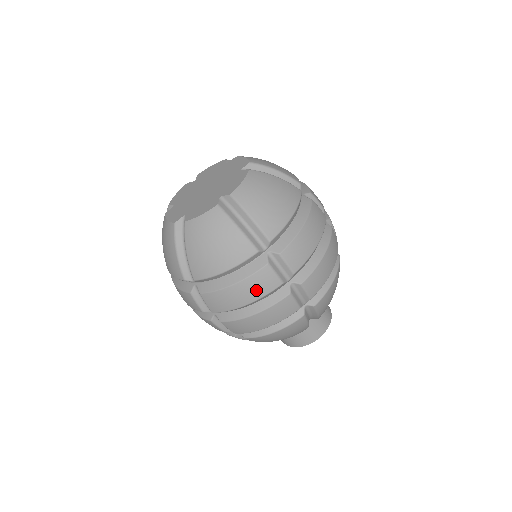
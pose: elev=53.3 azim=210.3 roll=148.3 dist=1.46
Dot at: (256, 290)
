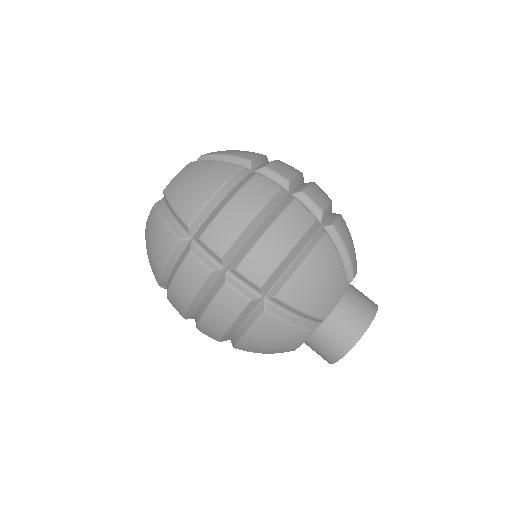
Dot at: (189, 283)
